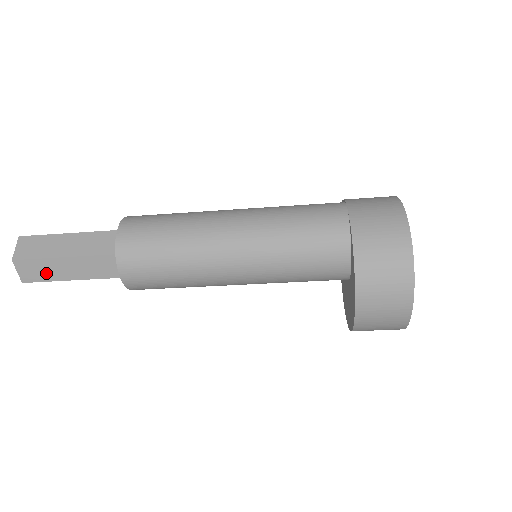
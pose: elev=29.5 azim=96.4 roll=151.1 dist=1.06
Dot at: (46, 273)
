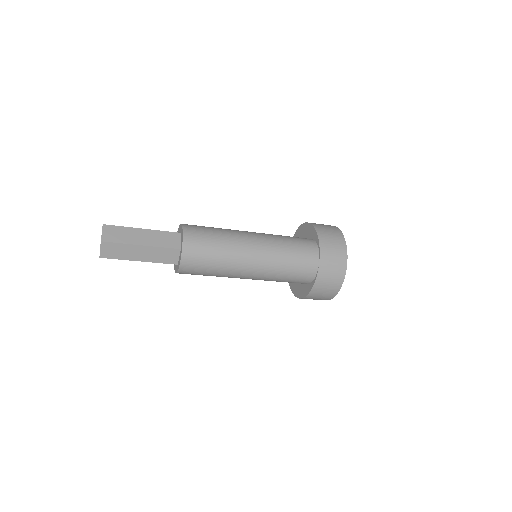
Dot at: occluded
